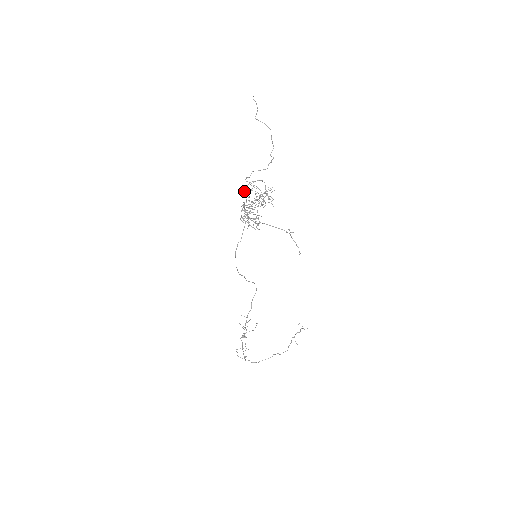
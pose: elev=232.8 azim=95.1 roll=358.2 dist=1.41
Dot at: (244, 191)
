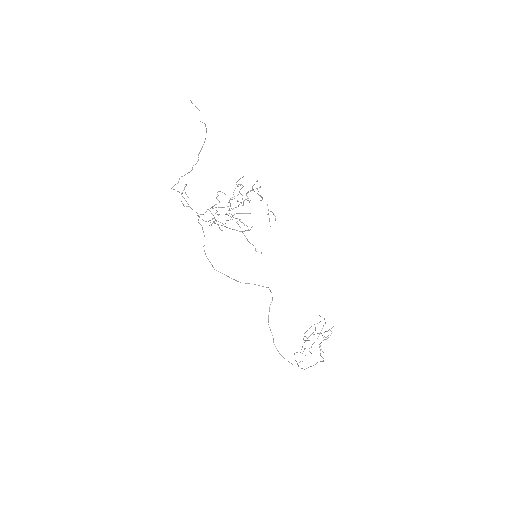
Dot at: (183, 197)
